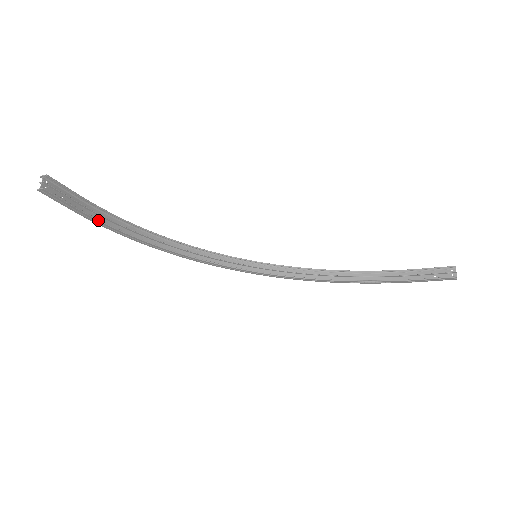
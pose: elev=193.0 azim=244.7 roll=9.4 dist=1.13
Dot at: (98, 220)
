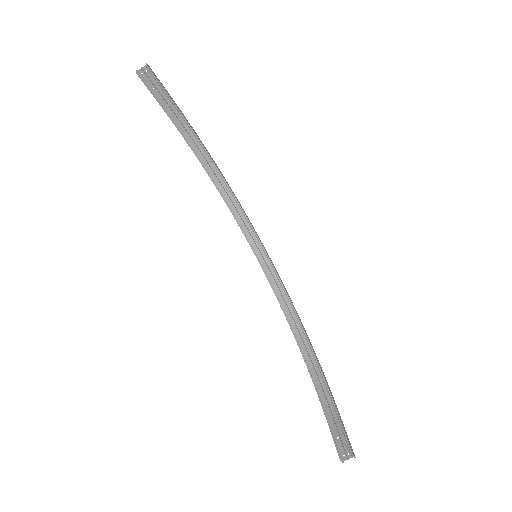
Dot at: (173, 123)
